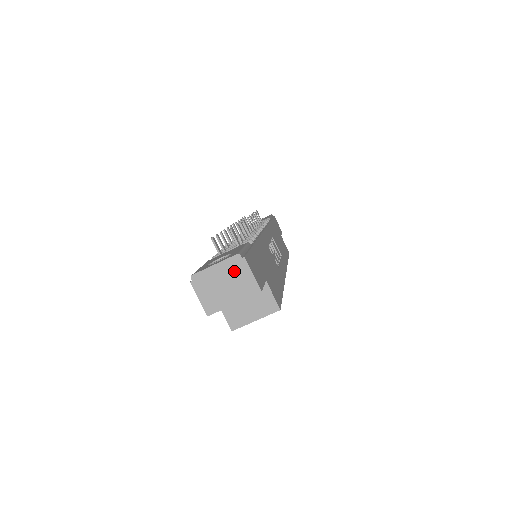
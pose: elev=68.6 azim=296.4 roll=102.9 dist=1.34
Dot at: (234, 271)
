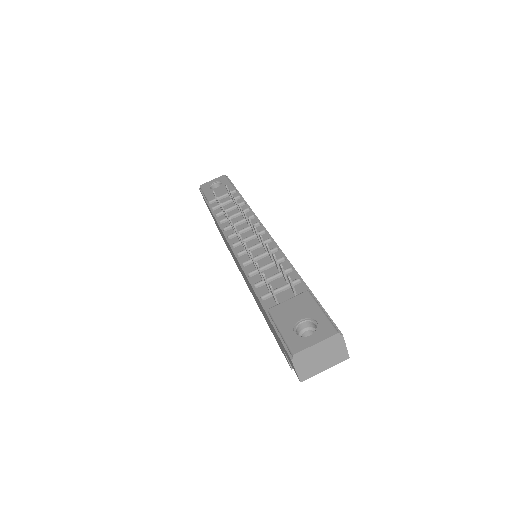
Dot at: (331, 346)
